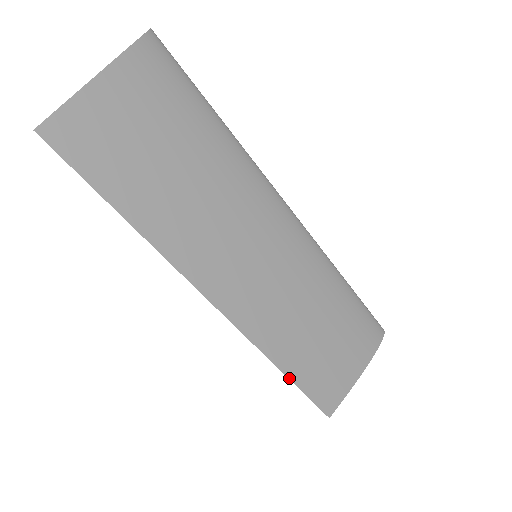
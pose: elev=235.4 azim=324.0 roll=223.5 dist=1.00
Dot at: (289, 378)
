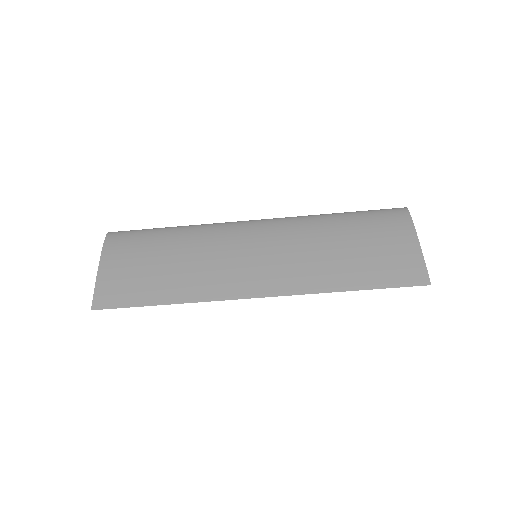
Dot at: occluded
